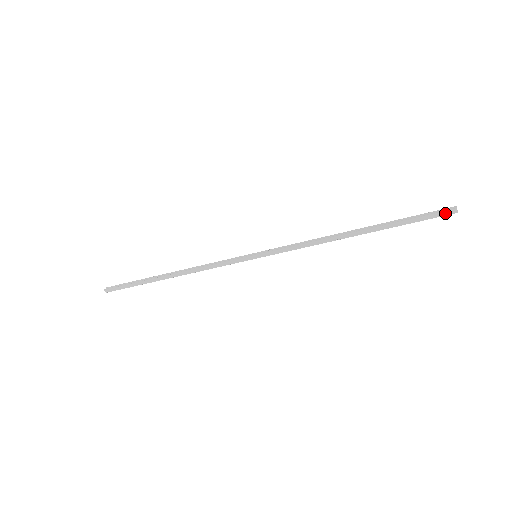
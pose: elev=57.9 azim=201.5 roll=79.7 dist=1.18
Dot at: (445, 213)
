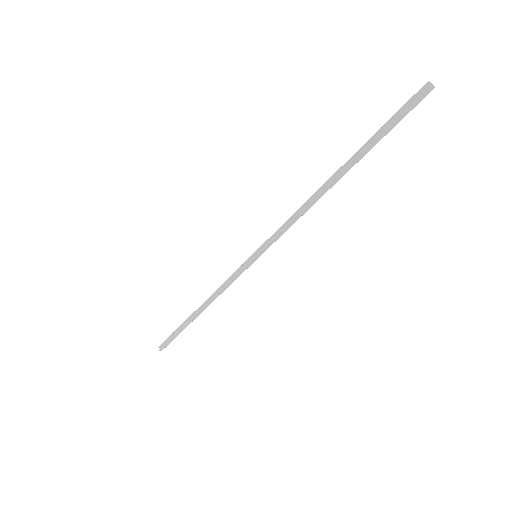
Dot at: (420, 99)
